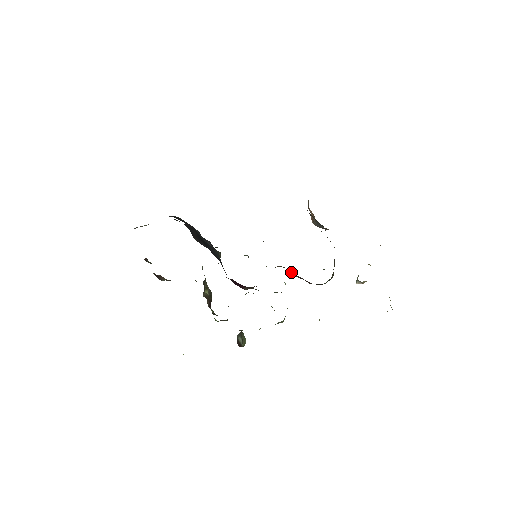
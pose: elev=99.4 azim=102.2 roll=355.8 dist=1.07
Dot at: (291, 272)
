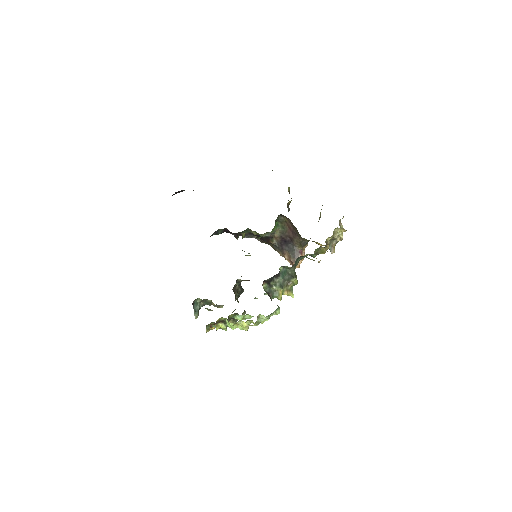
Dot at: occluded
